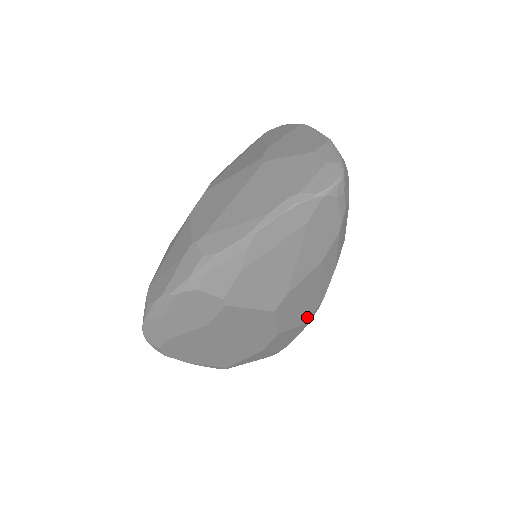
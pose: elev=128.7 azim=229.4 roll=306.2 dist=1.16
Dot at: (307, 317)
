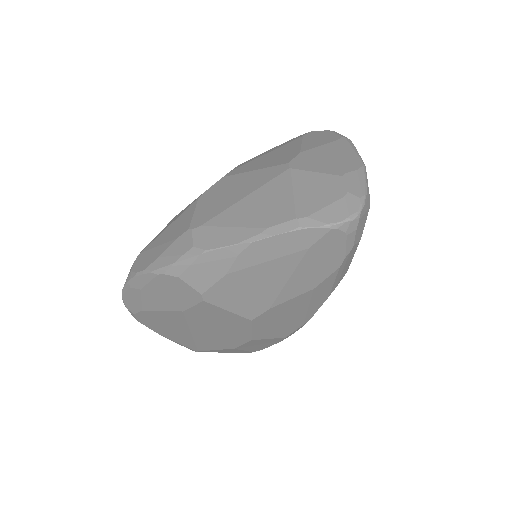
Dot at: (287, 332)
